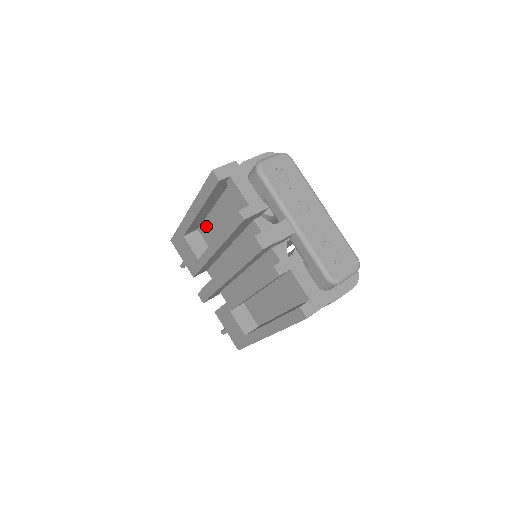
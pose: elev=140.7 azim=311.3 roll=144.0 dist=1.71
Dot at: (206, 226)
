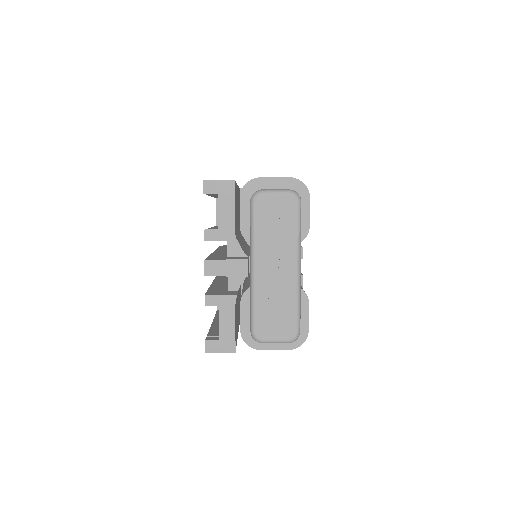
Dot at: occluded
